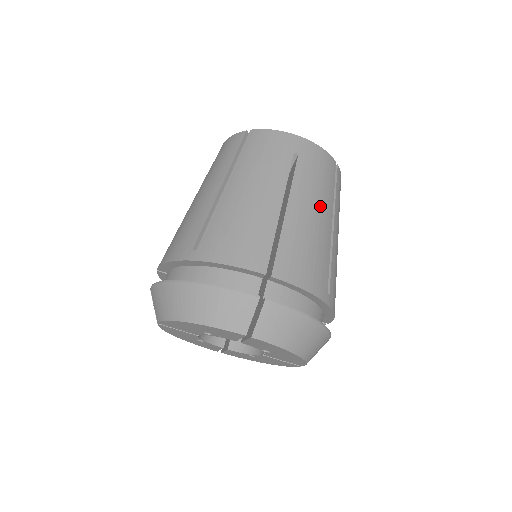
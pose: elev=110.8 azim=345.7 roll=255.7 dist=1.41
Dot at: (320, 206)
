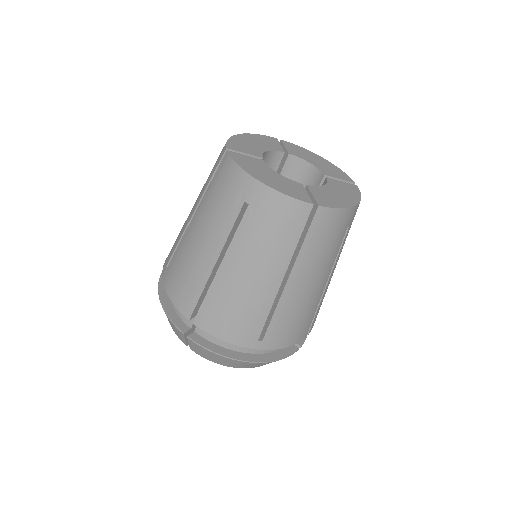
Dot at: occluded
